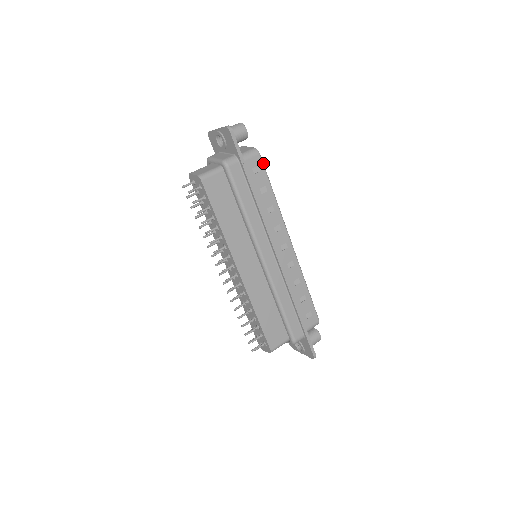
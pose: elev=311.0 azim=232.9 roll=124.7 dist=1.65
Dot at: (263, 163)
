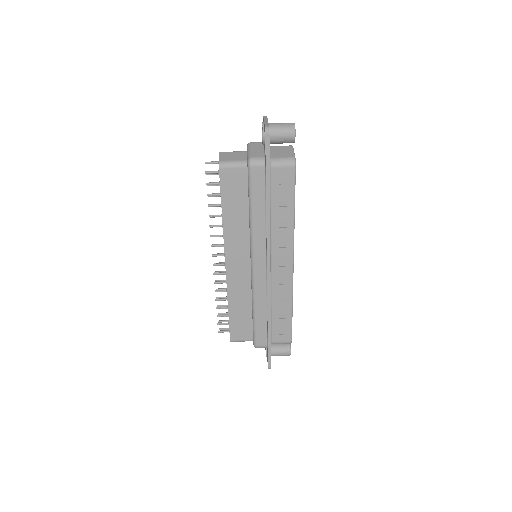
Dot at: (295, 177)
